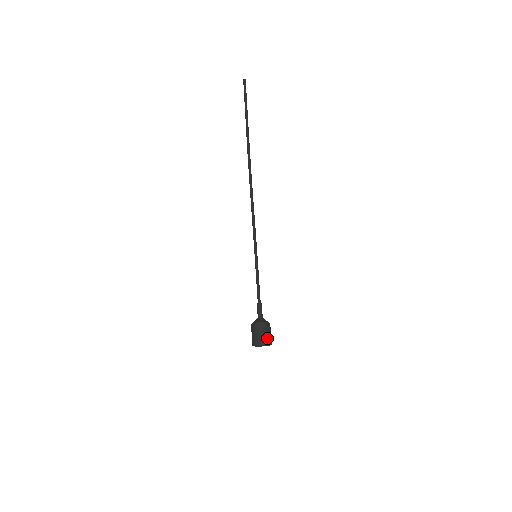
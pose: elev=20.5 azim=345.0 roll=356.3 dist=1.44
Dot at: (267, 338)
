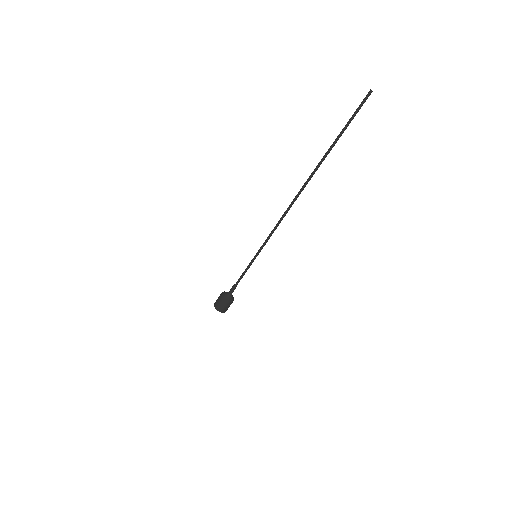
Dot at: (224, 310)
